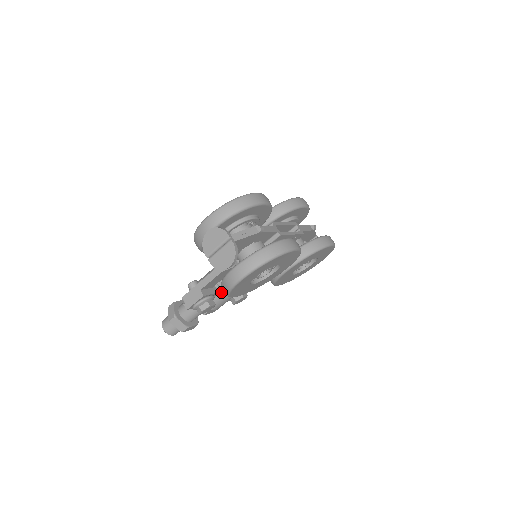
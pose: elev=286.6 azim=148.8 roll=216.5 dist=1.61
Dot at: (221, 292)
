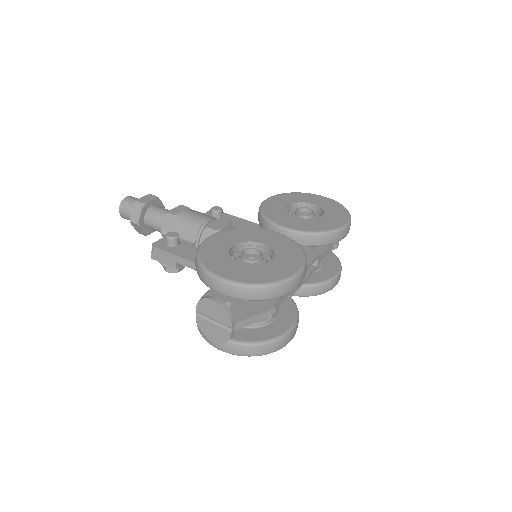
Dot at: occluded
